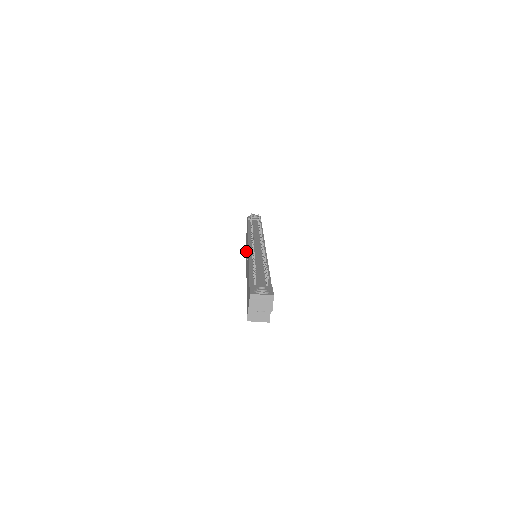
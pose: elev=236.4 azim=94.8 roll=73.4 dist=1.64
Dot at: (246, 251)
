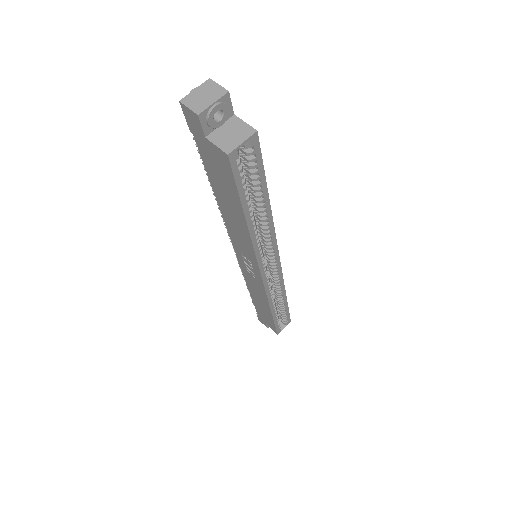
Dot at: (266, 304)
